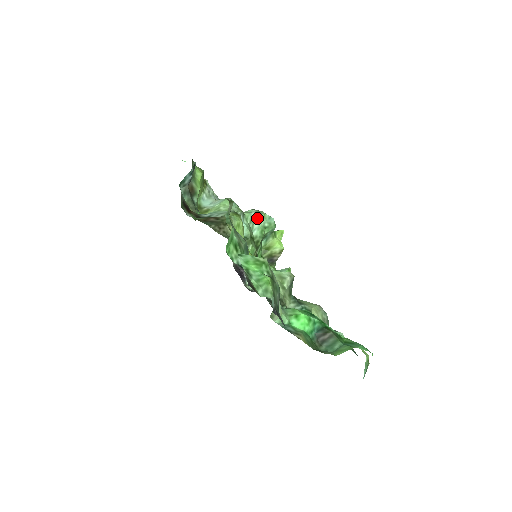
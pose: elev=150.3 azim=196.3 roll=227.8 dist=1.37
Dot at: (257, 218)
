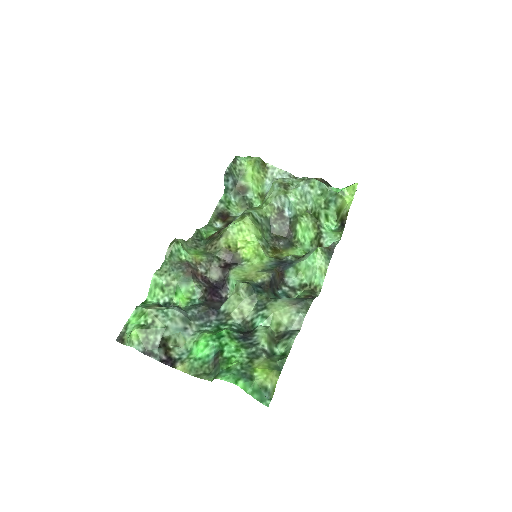
Dot at: (306, 190)
